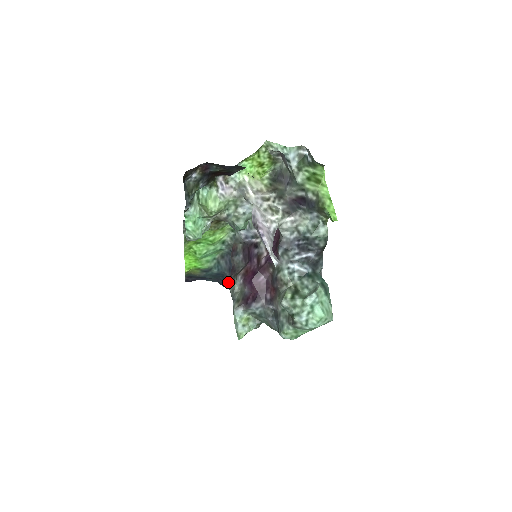
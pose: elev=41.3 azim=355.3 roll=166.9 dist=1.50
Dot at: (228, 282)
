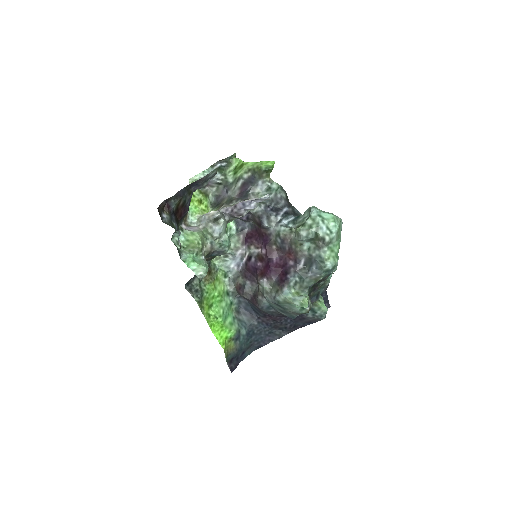
Dot at: (261, 335)
